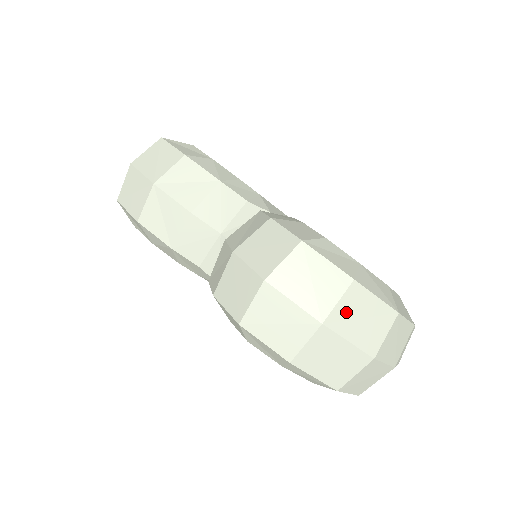
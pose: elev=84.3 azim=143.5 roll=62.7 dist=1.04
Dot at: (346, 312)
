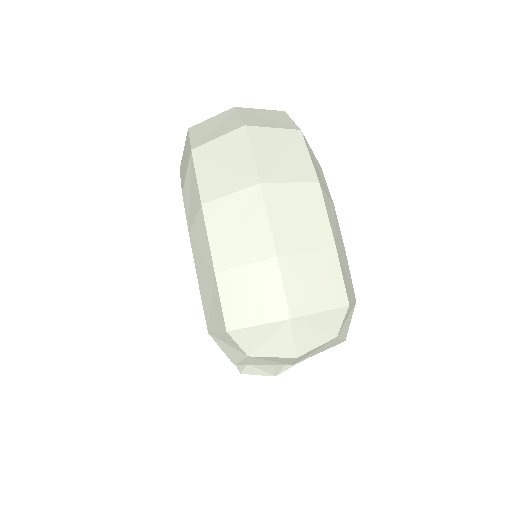
Dot at: (258, 112)
